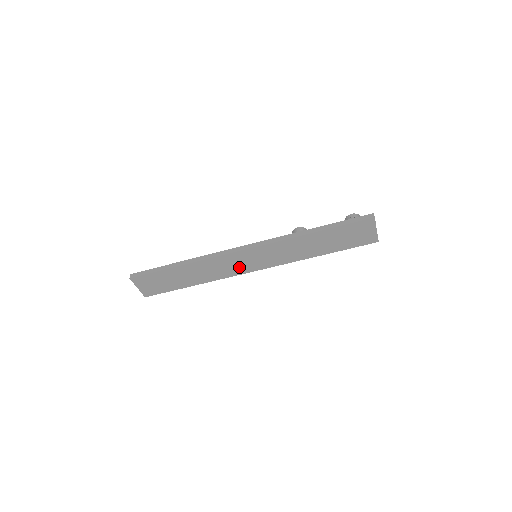
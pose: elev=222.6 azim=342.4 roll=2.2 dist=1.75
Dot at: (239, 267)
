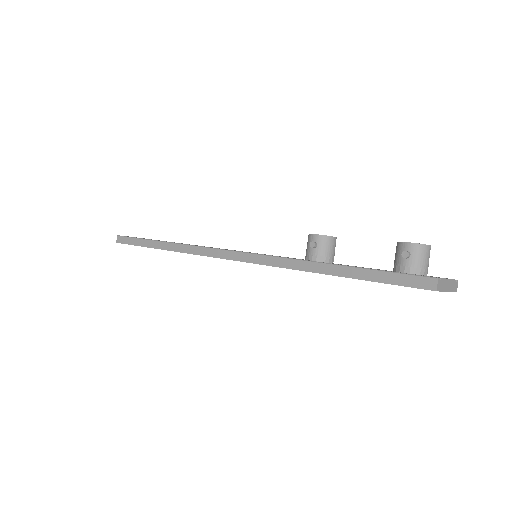
Dot at: occluded
